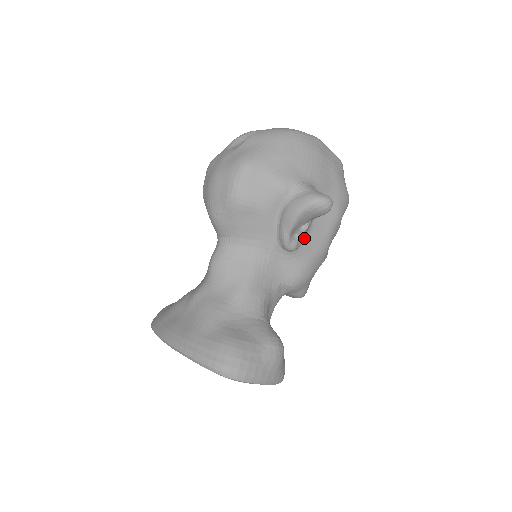
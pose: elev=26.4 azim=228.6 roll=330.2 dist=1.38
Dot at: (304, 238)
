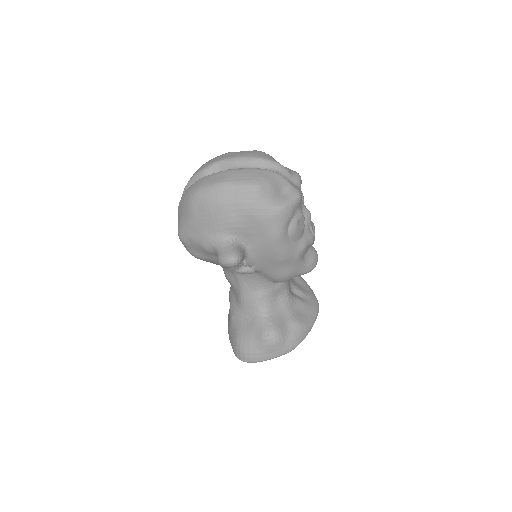
Dot at: (255, 263)
